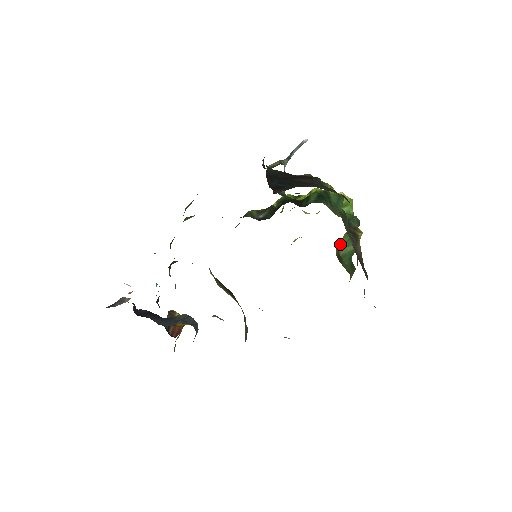
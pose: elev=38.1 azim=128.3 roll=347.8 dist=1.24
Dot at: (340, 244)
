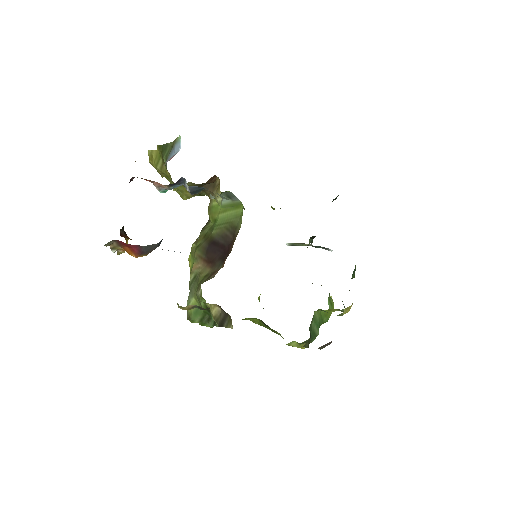
Dot at: (317, 314)
